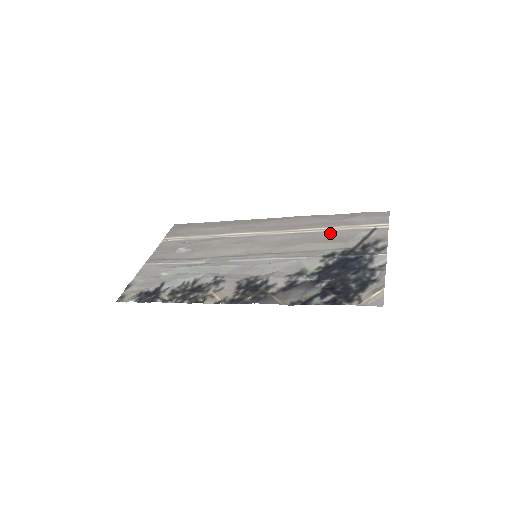
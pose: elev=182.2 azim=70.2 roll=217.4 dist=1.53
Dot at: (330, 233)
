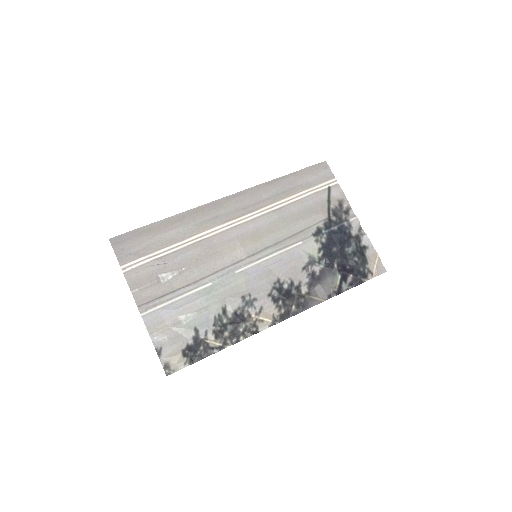
Dot at: (299, 204)
